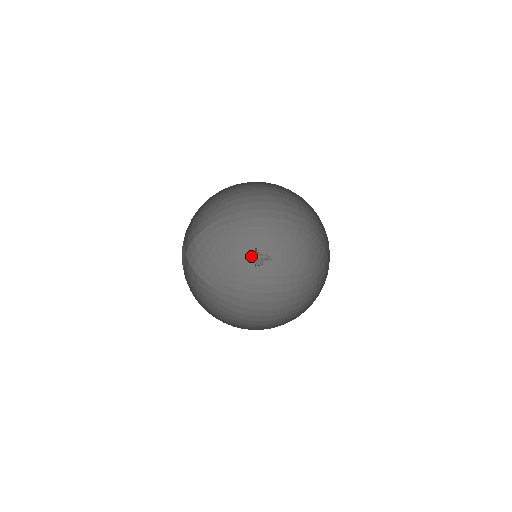
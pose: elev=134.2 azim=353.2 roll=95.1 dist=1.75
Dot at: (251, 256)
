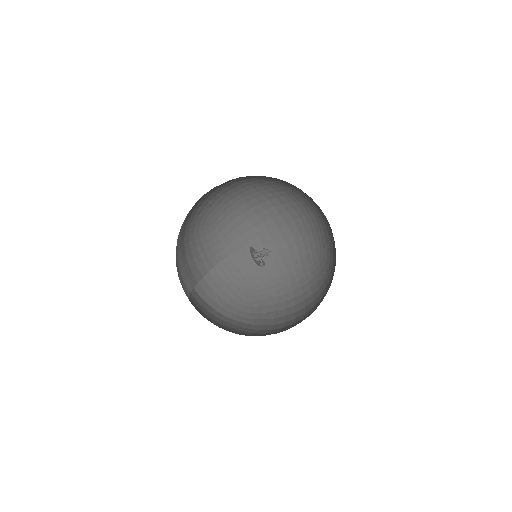
Dot at: (276, 285)
